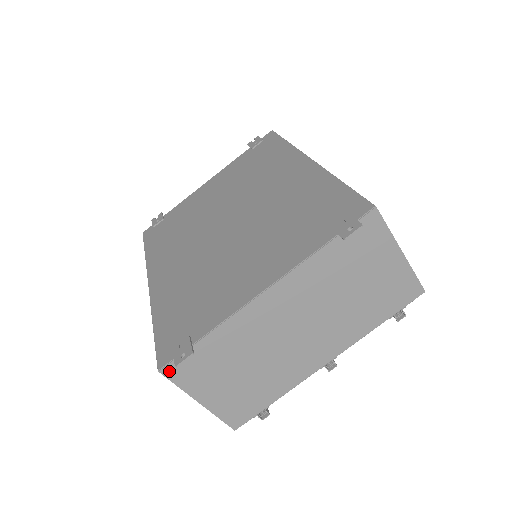
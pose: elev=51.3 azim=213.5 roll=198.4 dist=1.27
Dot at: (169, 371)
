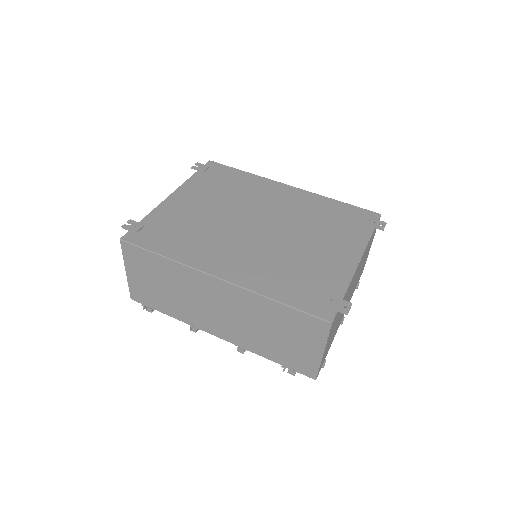
Dot at: occluded
